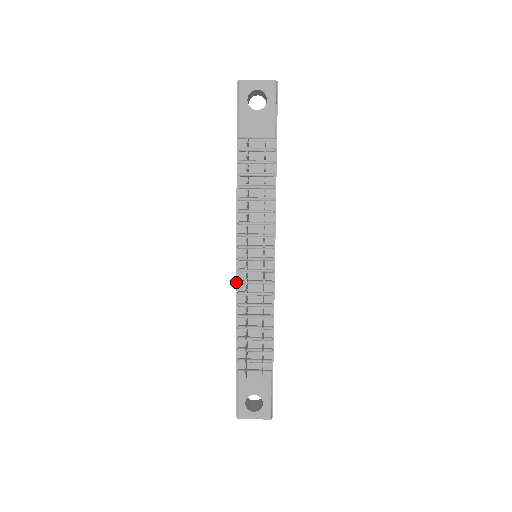
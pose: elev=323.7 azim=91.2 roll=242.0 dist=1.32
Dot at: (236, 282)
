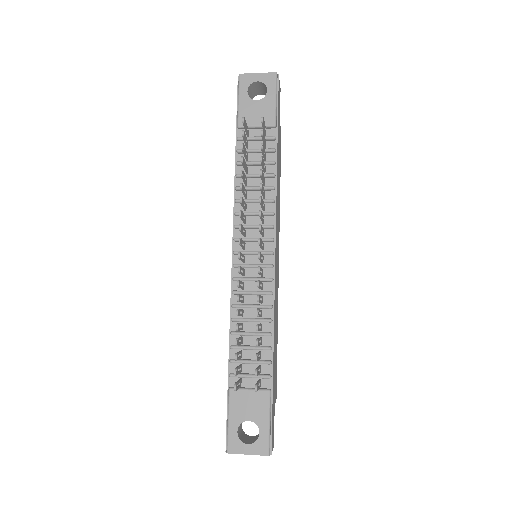
Dot at: (231, 280)
